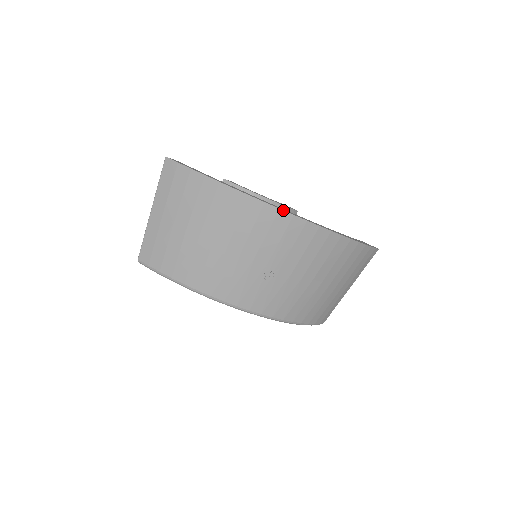
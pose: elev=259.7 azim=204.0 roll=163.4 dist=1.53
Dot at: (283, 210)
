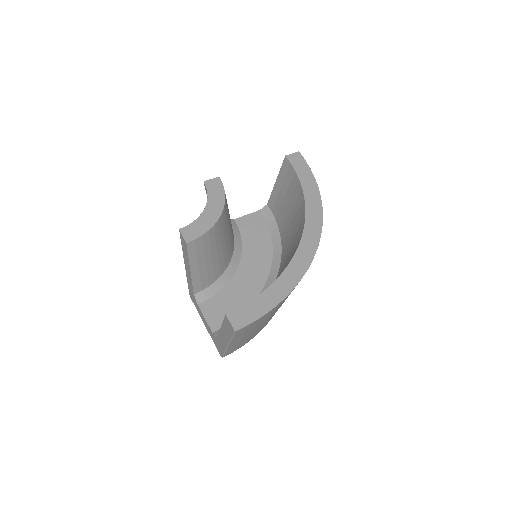
Dot at: occluded
